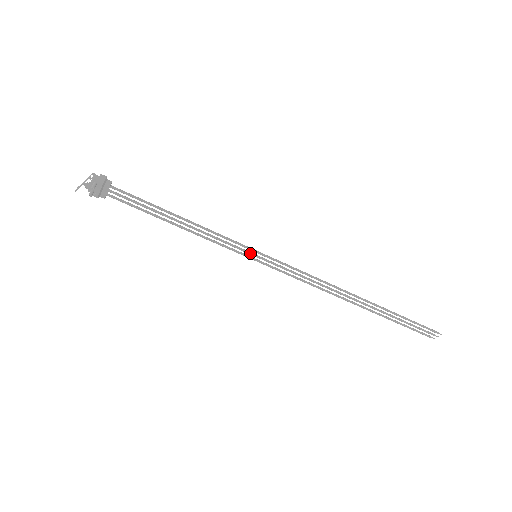
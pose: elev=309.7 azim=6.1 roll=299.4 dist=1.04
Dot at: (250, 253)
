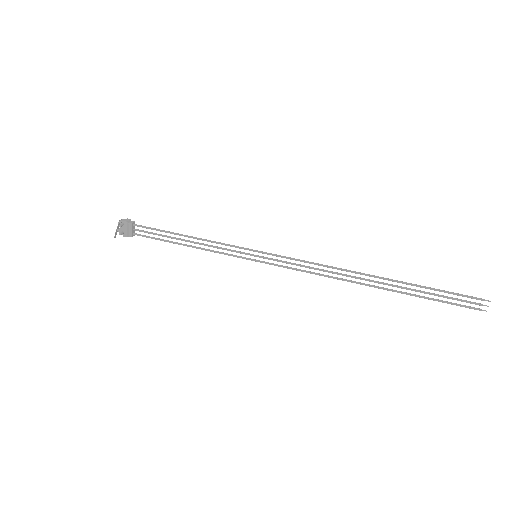
Dot at: (250, 254)
